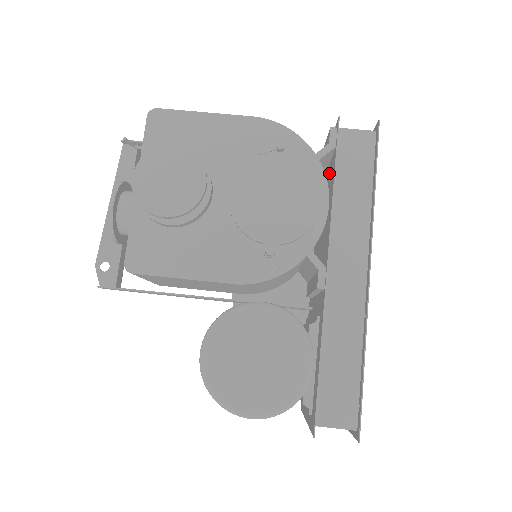
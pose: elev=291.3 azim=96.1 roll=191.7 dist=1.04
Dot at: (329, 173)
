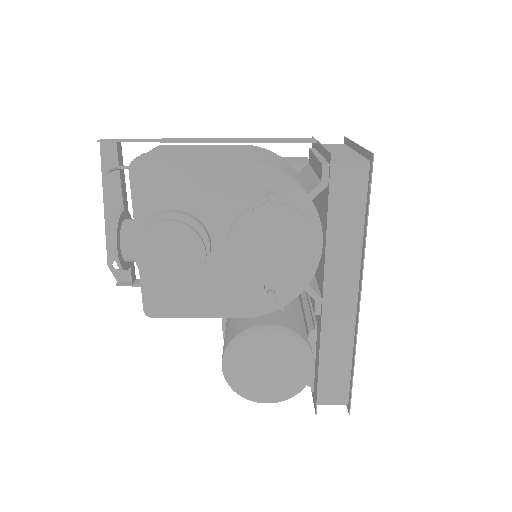
Dot at: (322, 191)
